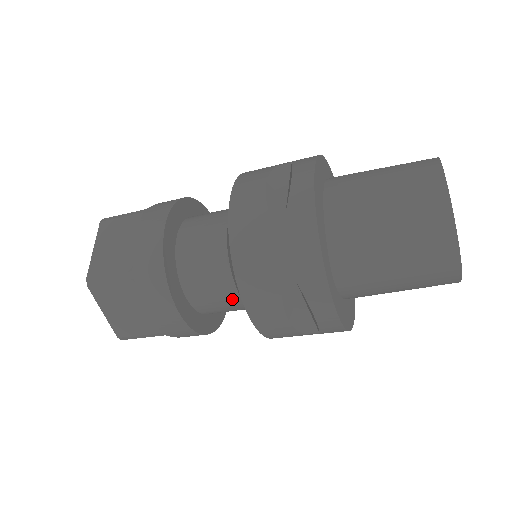
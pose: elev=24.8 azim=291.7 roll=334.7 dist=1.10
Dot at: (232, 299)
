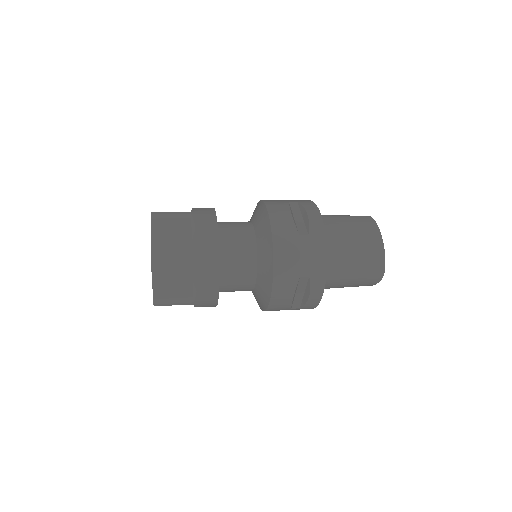
Dot at: (249, 283)
